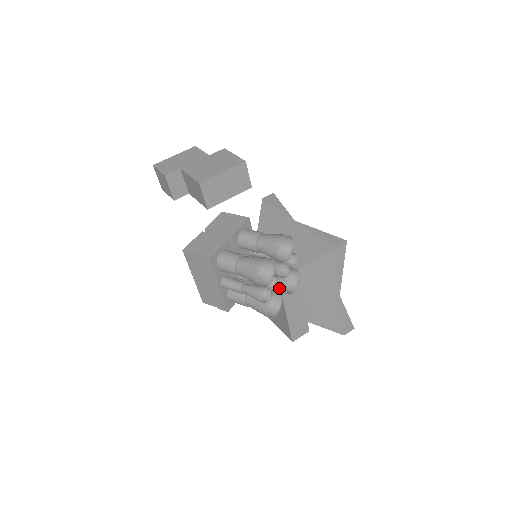
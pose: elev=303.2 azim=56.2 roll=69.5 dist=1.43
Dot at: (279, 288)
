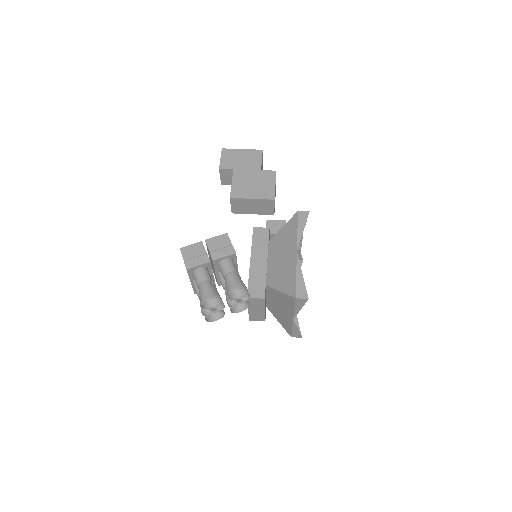
Dot at: (229, 306)
